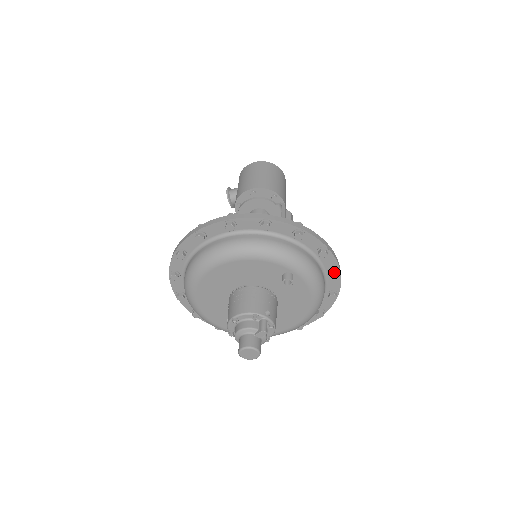
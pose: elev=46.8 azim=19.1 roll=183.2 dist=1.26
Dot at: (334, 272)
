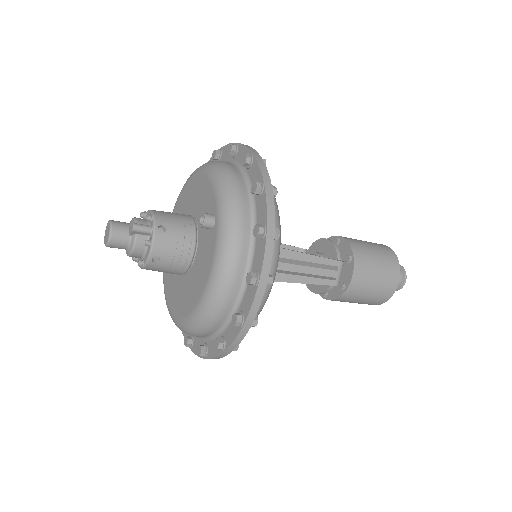
Dot at: (252, 271)
